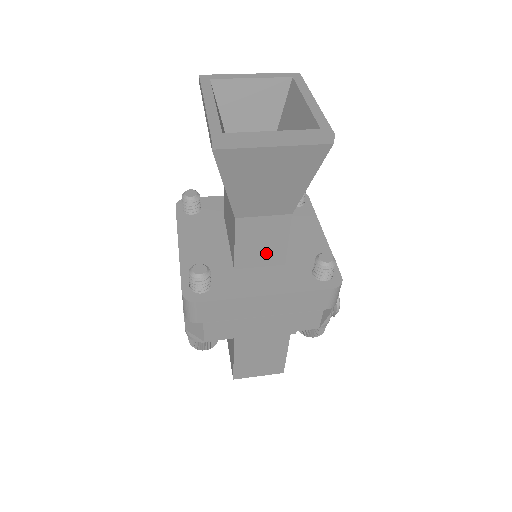
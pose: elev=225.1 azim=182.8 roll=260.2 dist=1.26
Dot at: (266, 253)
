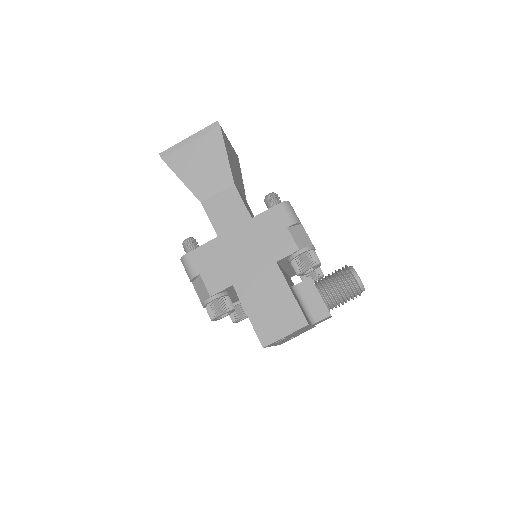
Dot at: (236, 221)
